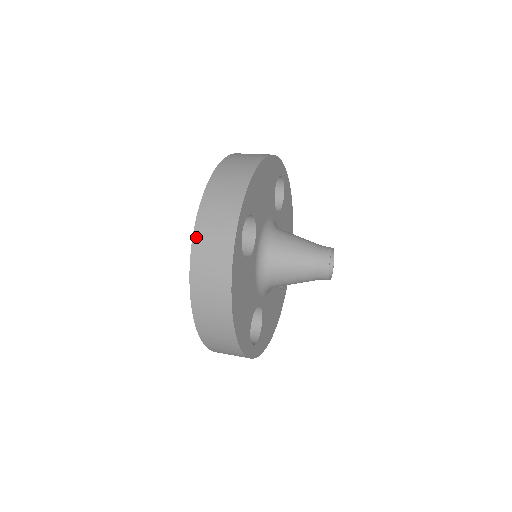
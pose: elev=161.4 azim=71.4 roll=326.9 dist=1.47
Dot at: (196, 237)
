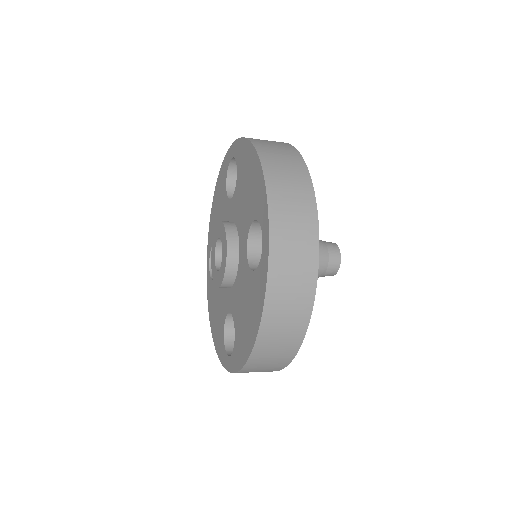
Dot at: (273, 260)
